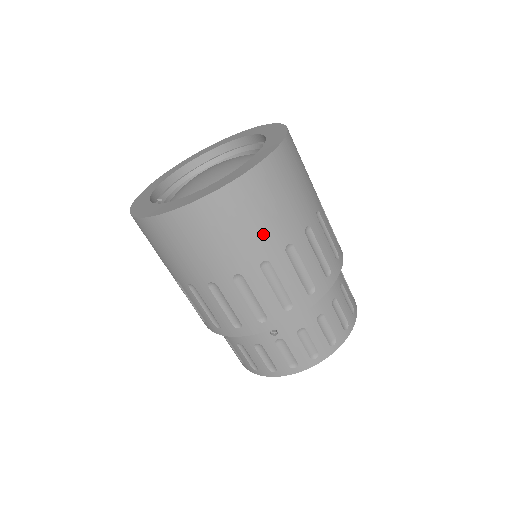
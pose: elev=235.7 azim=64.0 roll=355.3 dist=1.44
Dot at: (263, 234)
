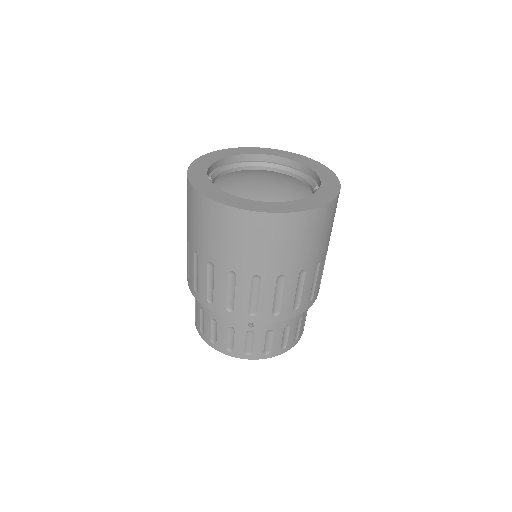
Dot at: (294, 256)
